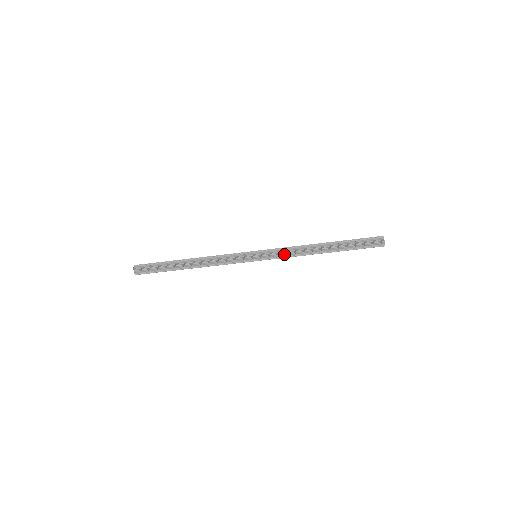
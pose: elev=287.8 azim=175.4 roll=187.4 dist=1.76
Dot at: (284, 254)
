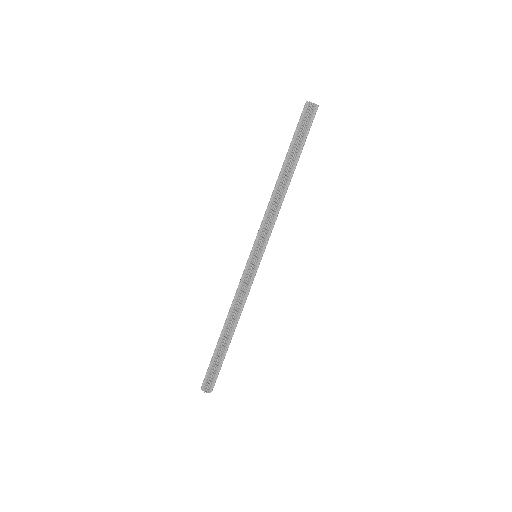
Dot at: (269, 225)
